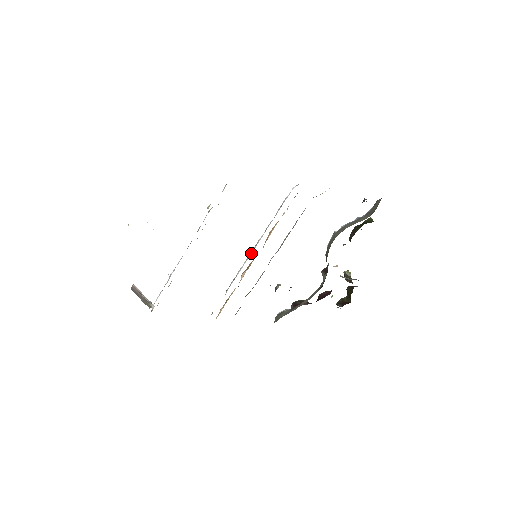
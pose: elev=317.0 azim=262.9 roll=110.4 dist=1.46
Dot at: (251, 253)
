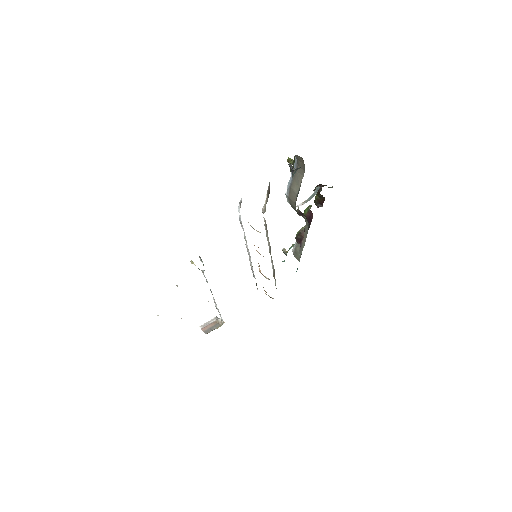
Dot at: (249, 255)
